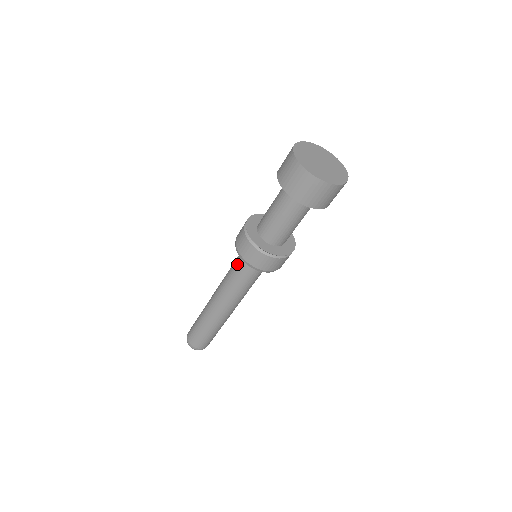
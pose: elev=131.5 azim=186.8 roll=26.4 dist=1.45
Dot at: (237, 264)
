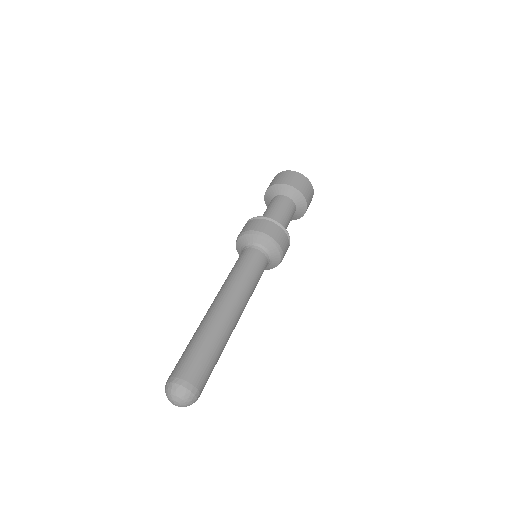
Dot at: (248, 254)
